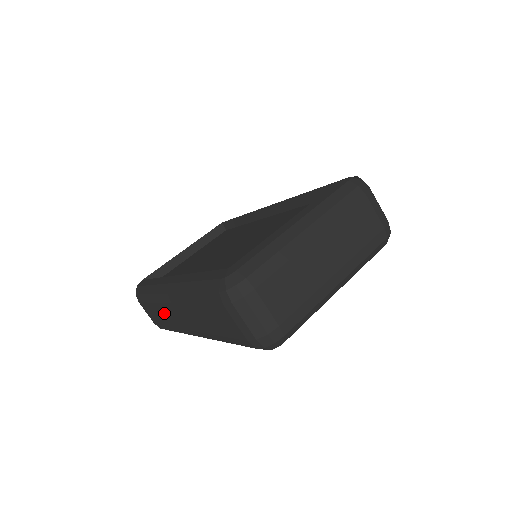
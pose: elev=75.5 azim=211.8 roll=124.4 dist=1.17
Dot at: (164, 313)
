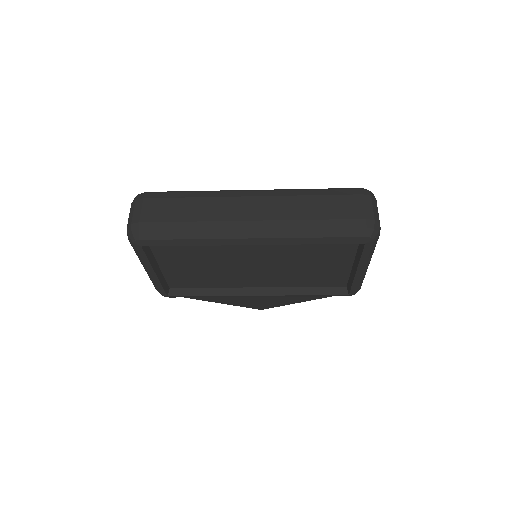
Dot at: (210, 207)
